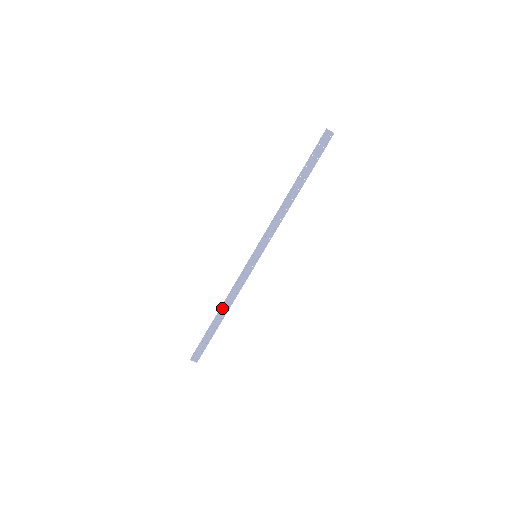
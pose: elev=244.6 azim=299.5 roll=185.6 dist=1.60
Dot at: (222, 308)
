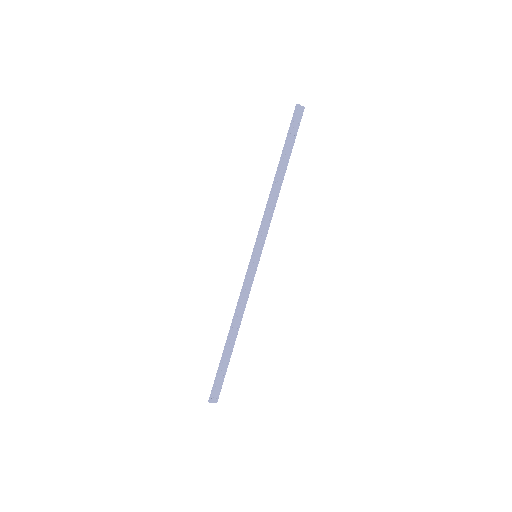
Dot at: (232, 327)
